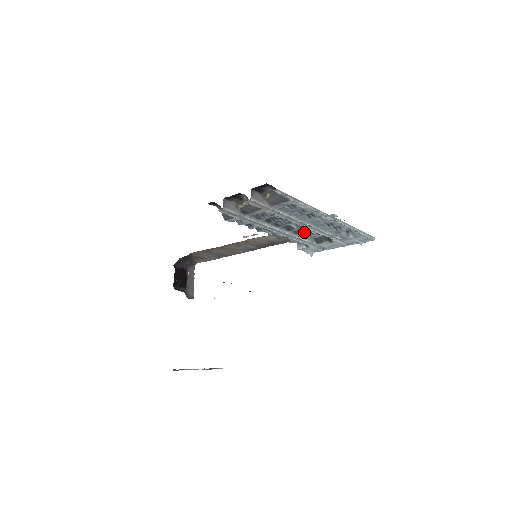
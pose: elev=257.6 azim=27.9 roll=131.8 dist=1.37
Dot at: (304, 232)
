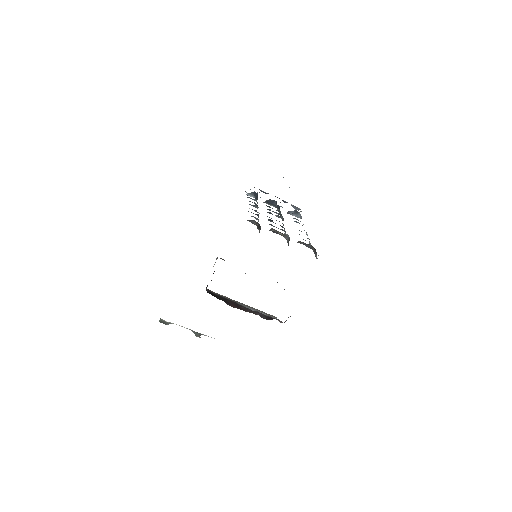
Dot at: (274, 212)
